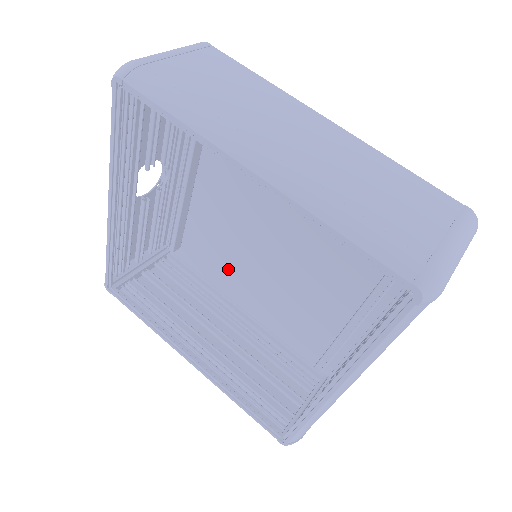
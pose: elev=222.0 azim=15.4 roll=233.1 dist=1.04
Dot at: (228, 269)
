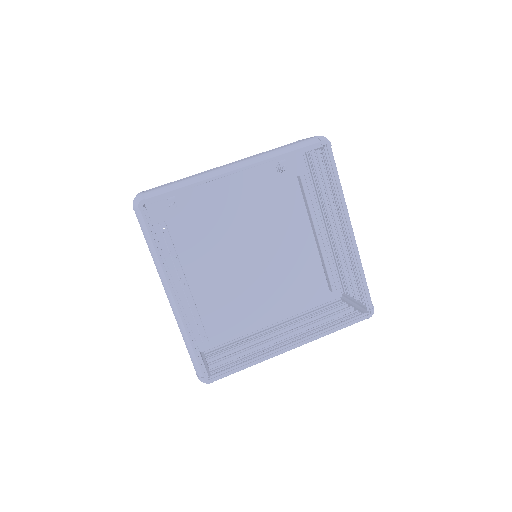
Dot at: (245, 309)
